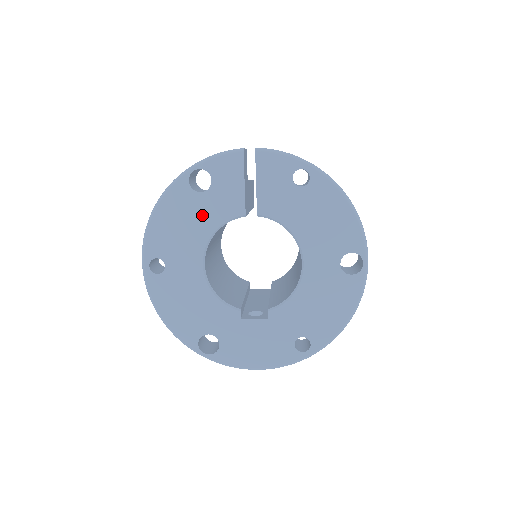
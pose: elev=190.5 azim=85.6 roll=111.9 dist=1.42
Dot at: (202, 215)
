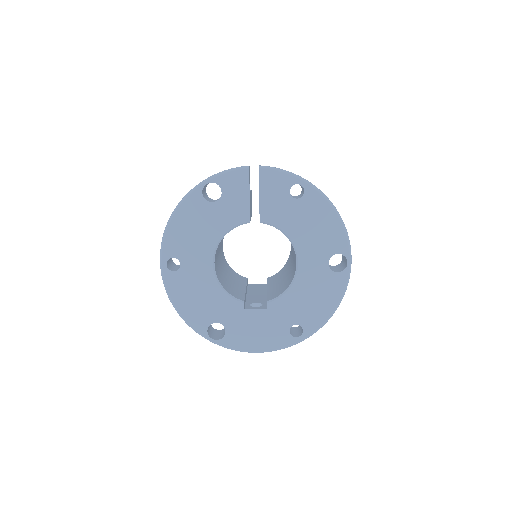
Dot at: (213, 221)
